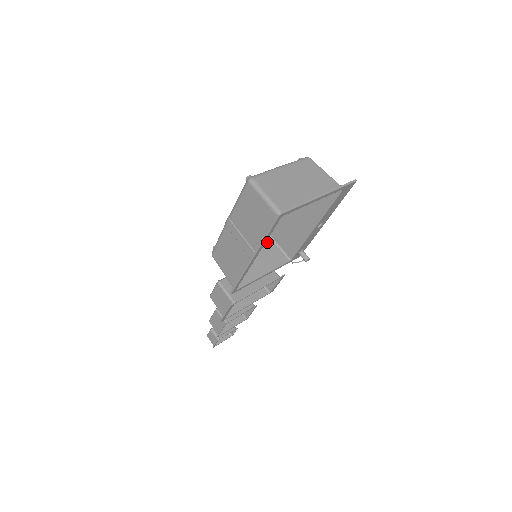
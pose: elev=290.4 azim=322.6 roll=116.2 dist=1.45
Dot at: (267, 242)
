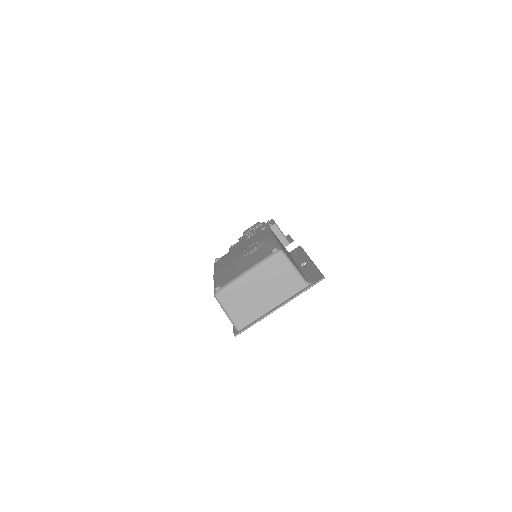
Dot at: occluded
